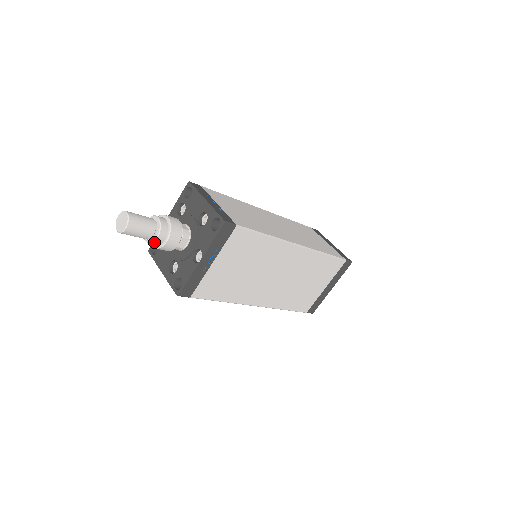
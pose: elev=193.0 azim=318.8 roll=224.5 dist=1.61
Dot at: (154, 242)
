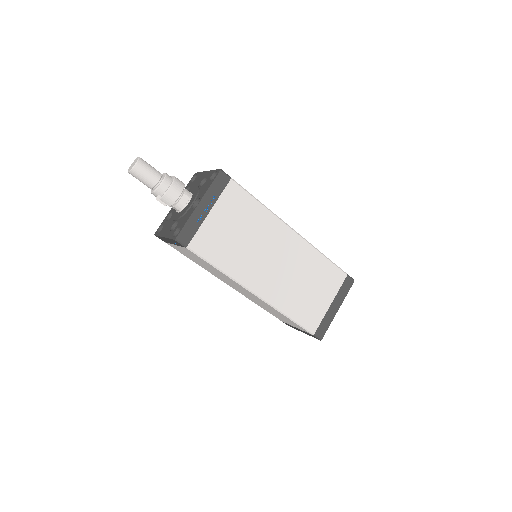
Dot at: (159, 188)
